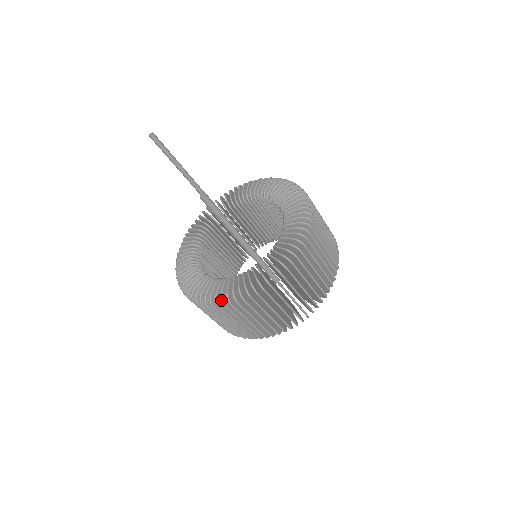
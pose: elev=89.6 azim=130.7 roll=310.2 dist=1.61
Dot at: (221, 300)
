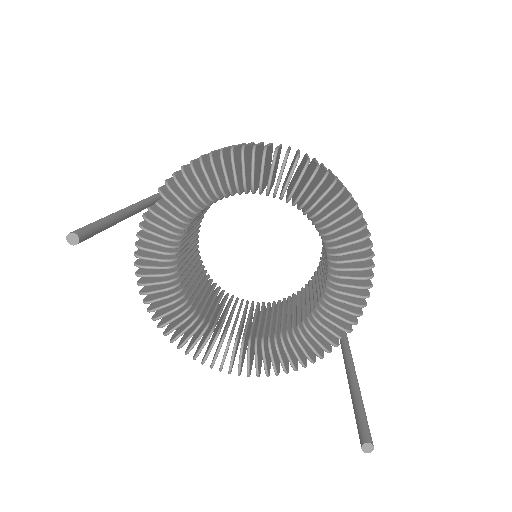
Dot at: occluded
